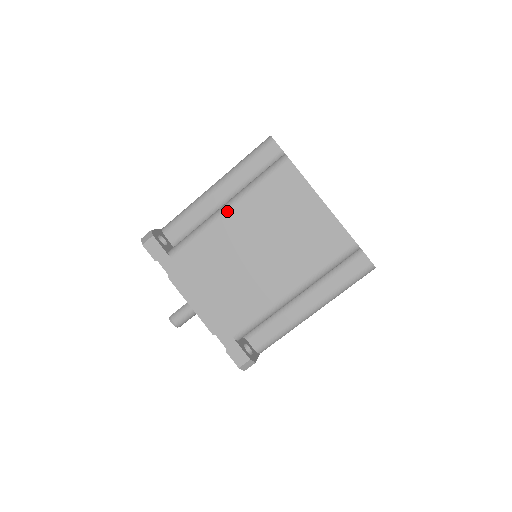
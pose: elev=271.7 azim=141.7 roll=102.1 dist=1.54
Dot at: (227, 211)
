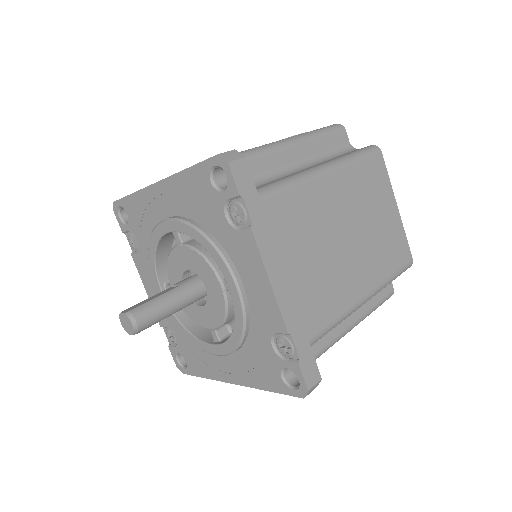
Dot at: (329, 173)
